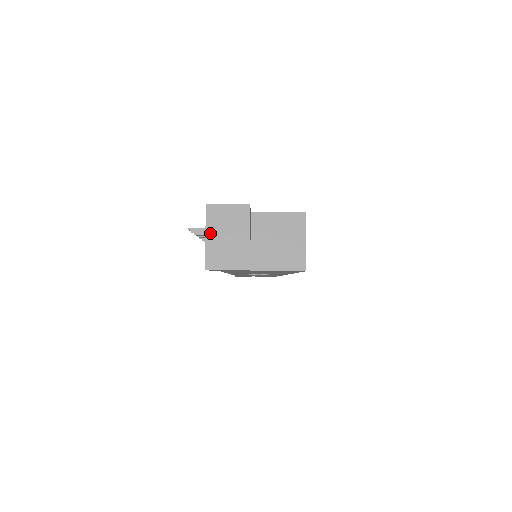
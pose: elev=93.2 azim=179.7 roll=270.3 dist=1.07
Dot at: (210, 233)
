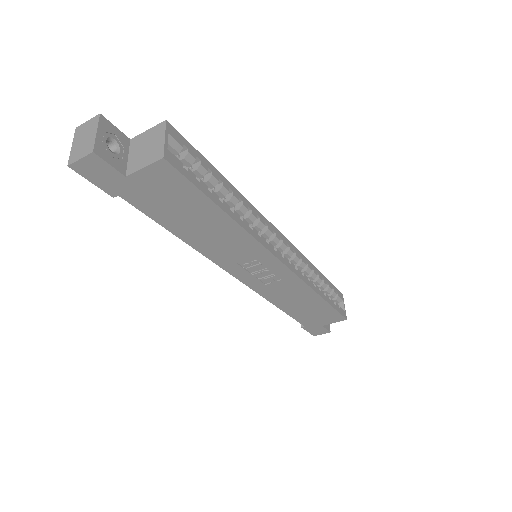
Dot at: (74, 143)
